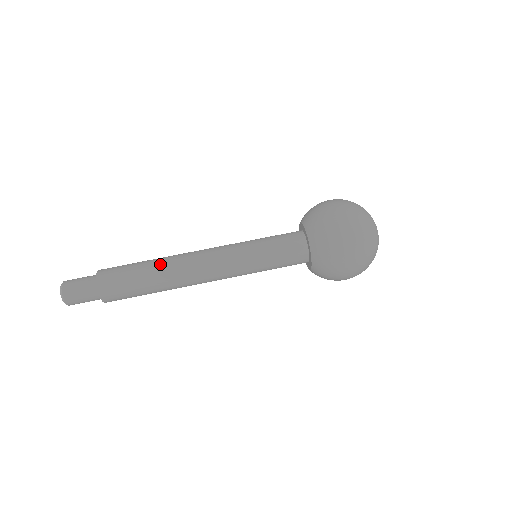
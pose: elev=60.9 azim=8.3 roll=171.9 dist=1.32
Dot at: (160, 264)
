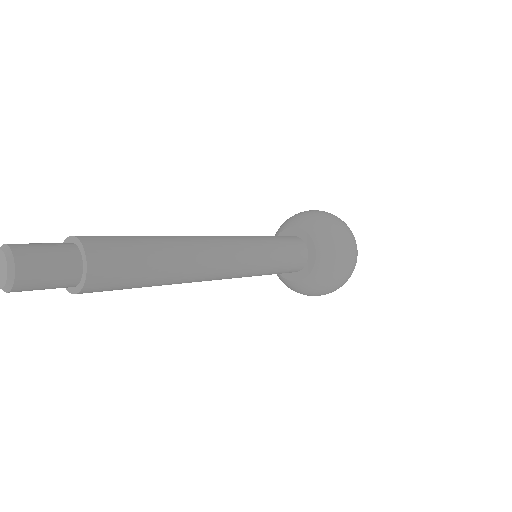
Dot at: (174, 243)
